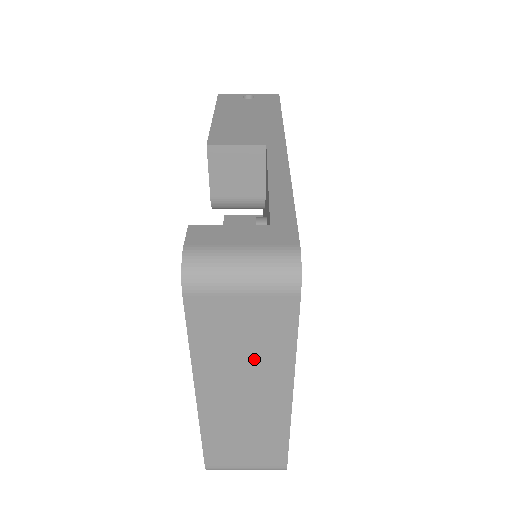
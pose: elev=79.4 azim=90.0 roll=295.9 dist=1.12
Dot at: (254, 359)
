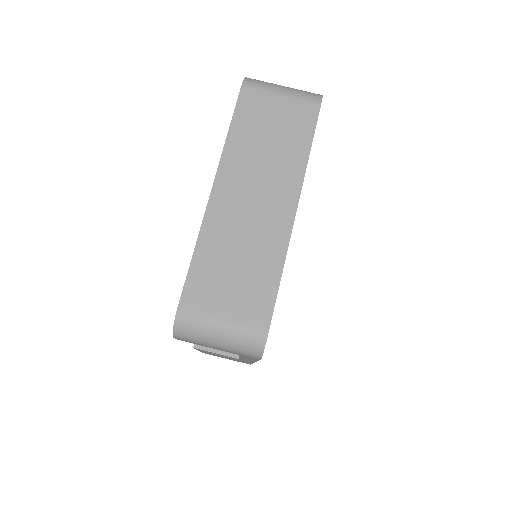
Dot at: (274, 157)
